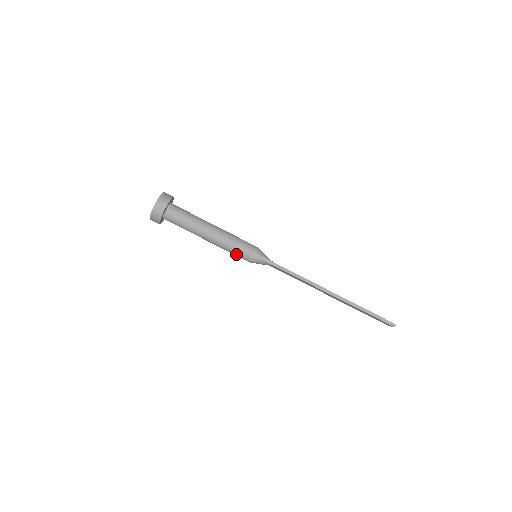
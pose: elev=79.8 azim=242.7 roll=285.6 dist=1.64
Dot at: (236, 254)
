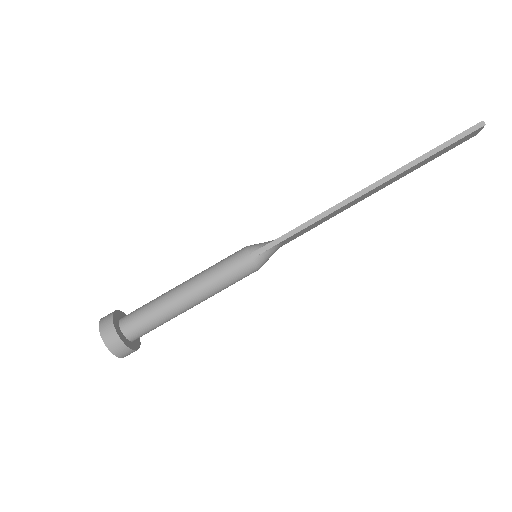
Dot at: (235, 281)
